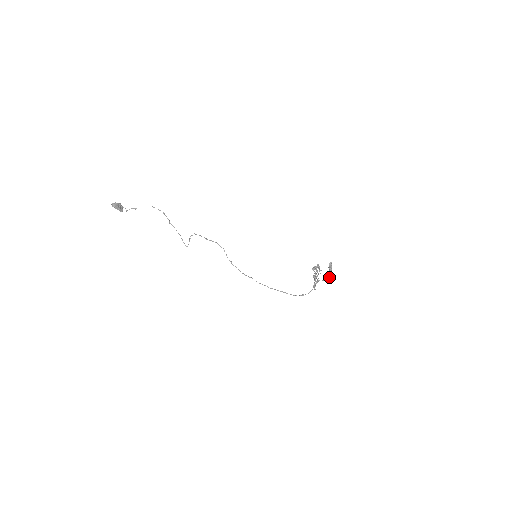
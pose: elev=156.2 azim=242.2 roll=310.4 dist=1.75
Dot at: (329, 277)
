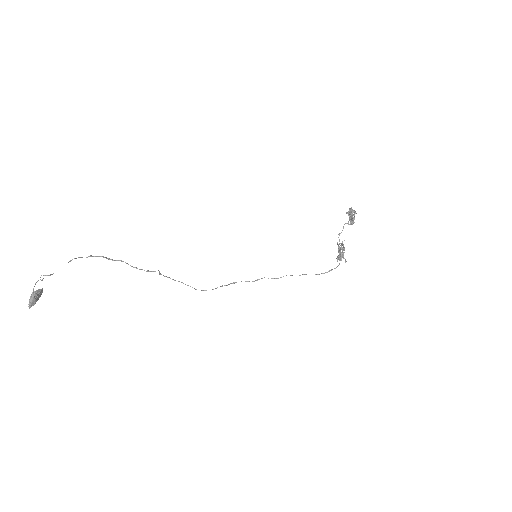
Dot at: occluded
